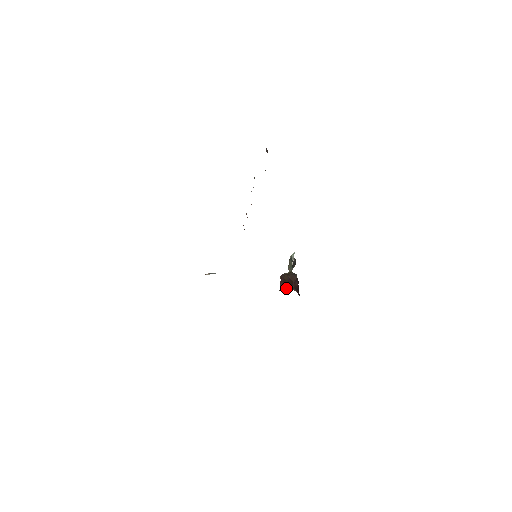
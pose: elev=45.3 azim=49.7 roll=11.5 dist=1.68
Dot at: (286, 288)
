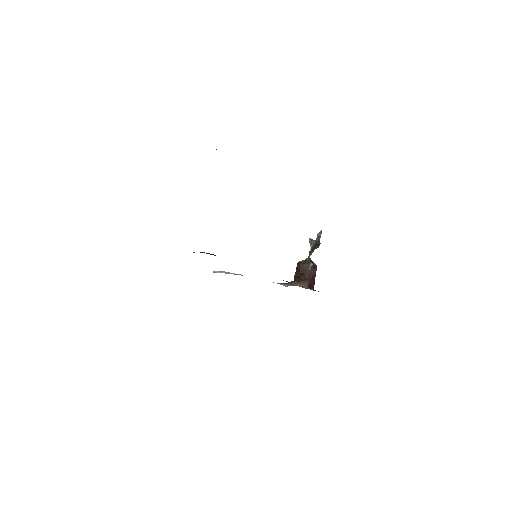
Dot at: (293, 283)
